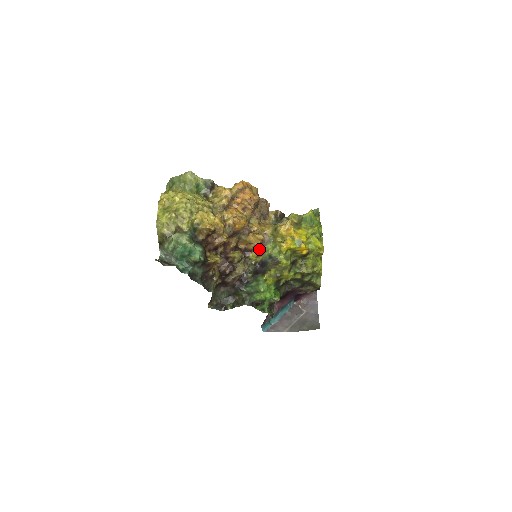
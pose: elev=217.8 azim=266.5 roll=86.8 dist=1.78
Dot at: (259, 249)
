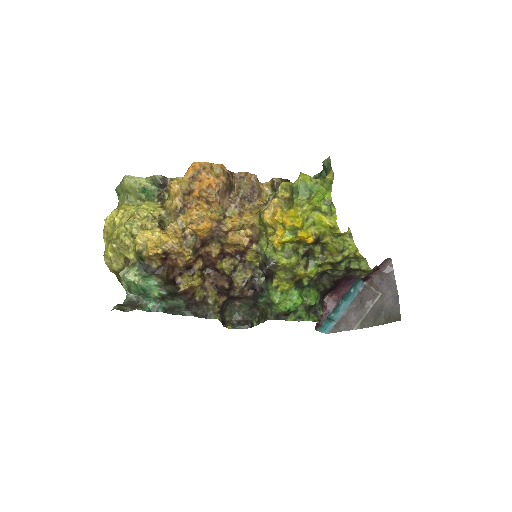
Dot at: (251, 249)
